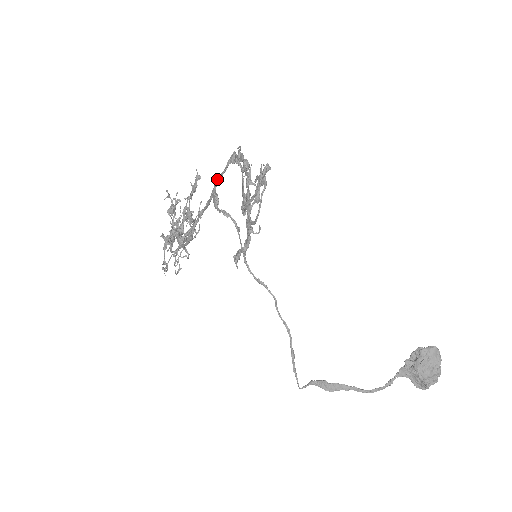
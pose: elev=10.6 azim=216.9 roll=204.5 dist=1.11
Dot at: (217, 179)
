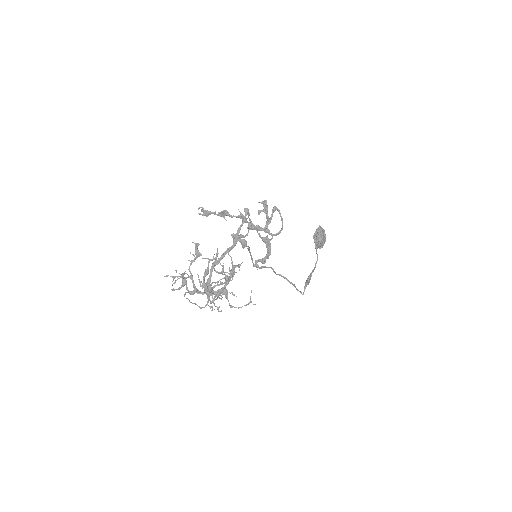
Dot at: (238, 231)
